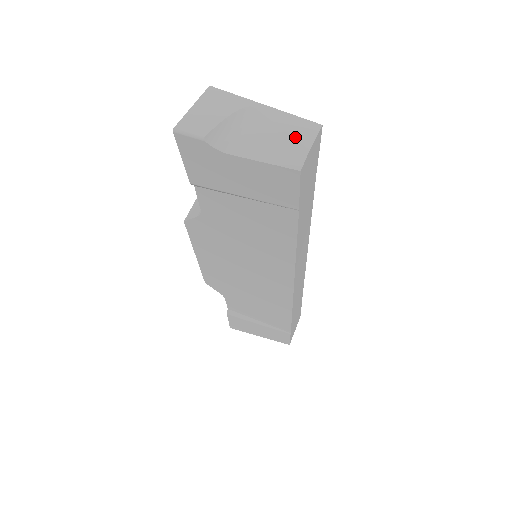
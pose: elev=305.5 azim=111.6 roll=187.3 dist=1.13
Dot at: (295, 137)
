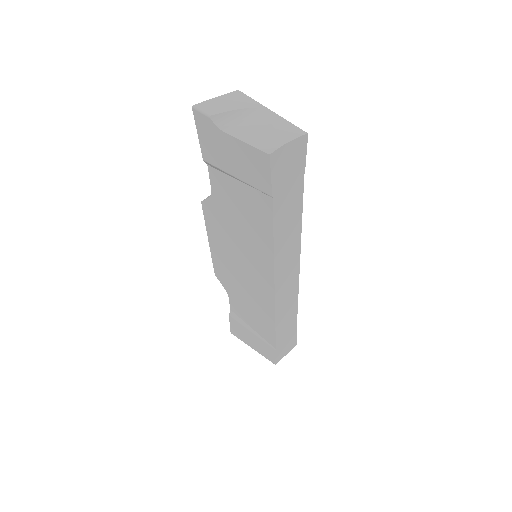
Dot at: (280, 134)
